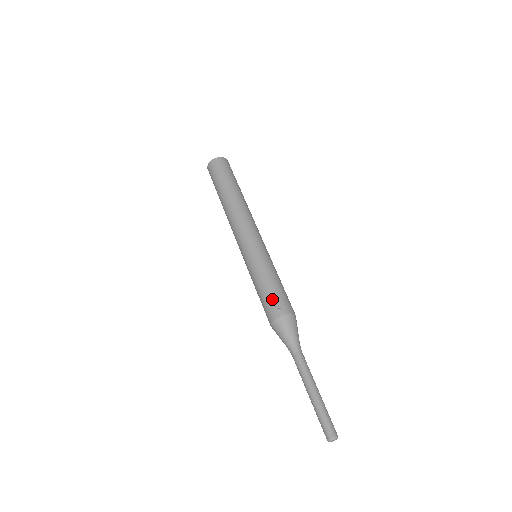
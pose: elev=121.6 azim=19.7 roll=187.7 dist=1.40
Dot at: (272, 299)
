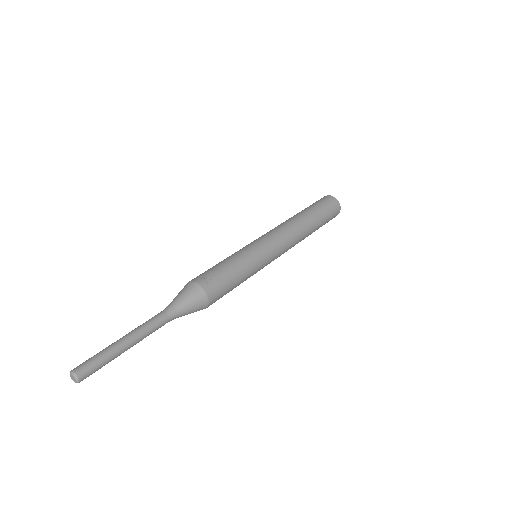
Dot at: (213, 272)
